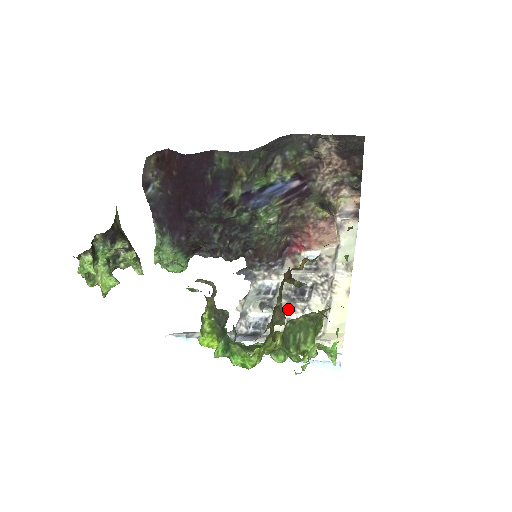
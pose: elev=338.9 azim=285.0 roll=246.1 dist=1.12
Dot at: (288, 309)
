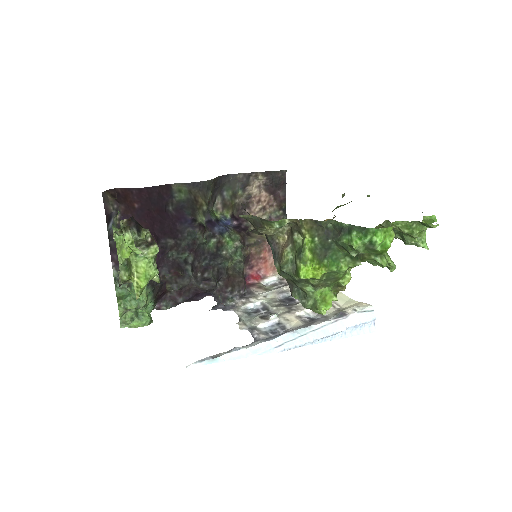
Dot at: (292, 310)
